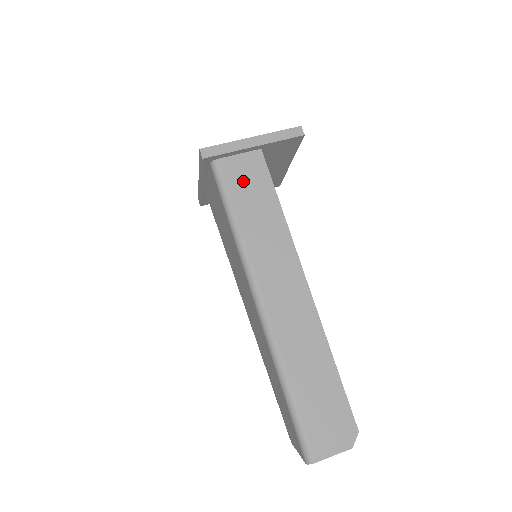
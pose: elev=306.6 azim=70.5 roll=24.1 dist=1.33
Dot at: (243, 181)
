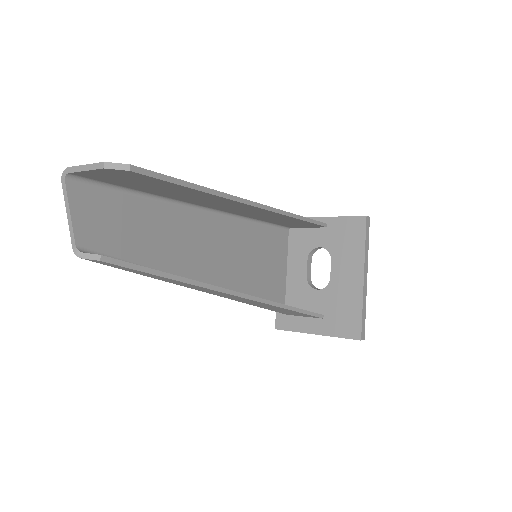
Dot at: occluded
